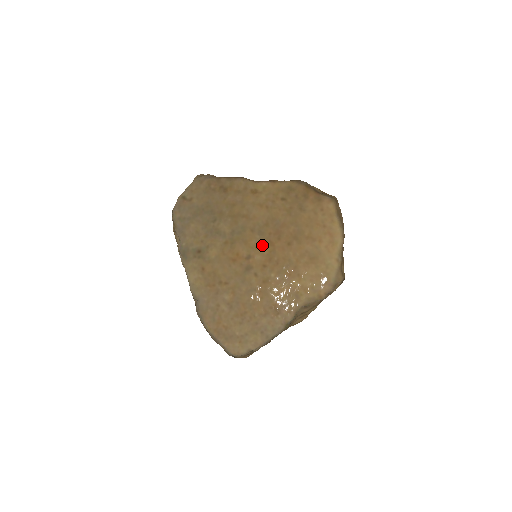
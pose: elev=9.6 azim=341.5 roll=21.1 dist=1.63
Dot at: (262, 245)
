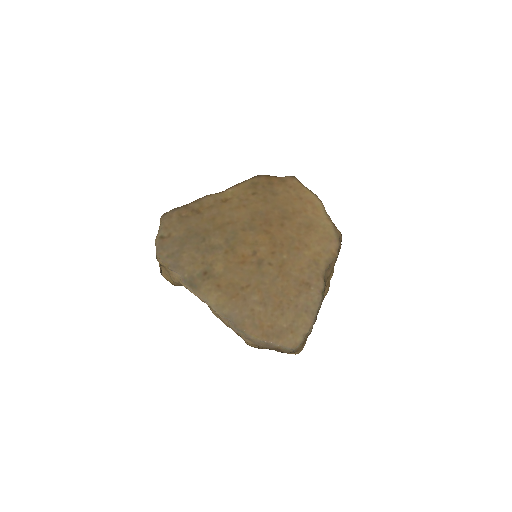
Dot at: (260, 237)
